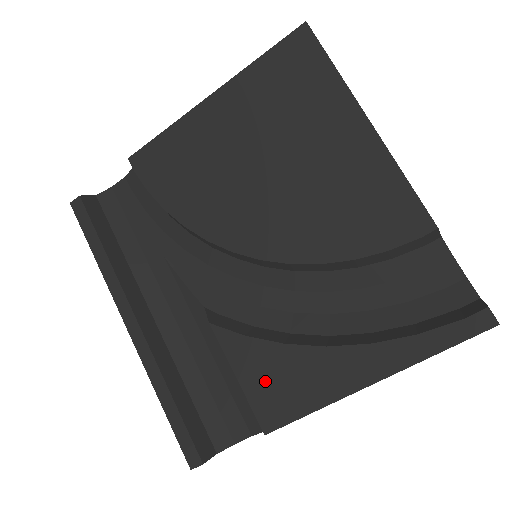
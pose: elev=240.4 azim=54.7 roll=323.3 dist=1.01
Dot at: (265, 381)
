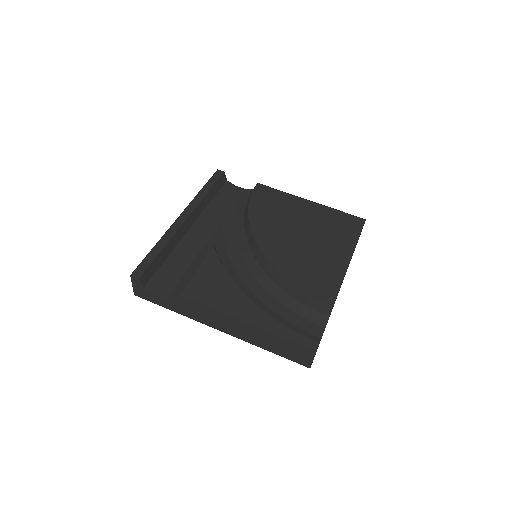
Dot at: (207, 281)
